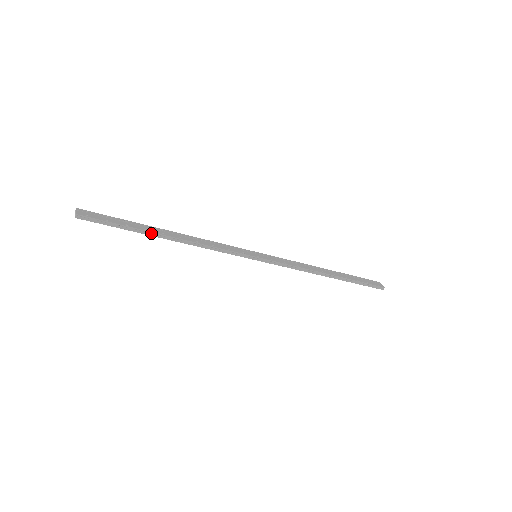
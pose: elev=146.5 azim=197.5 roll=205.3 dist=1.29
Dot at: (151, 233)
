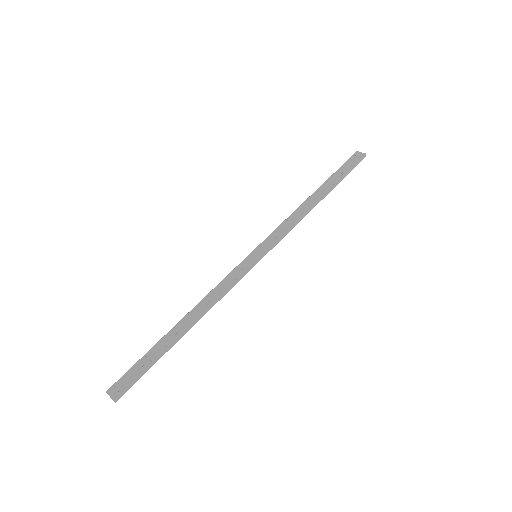
Dot at: (173, 342)
